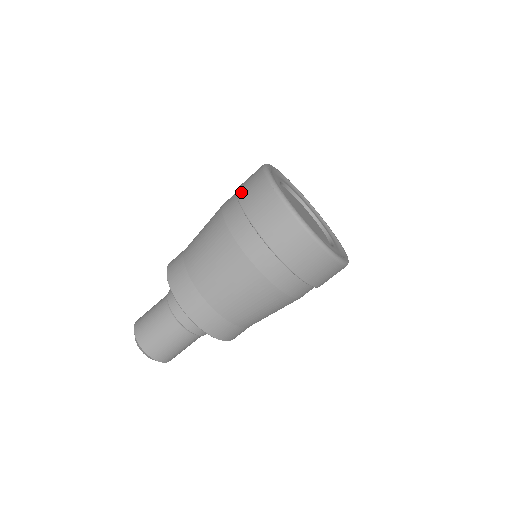
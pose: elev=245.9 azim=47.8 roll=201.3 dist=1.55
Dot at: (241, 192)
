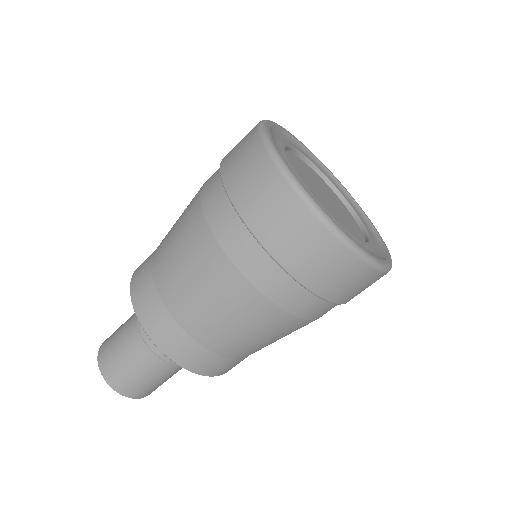
Dot at: occluded
